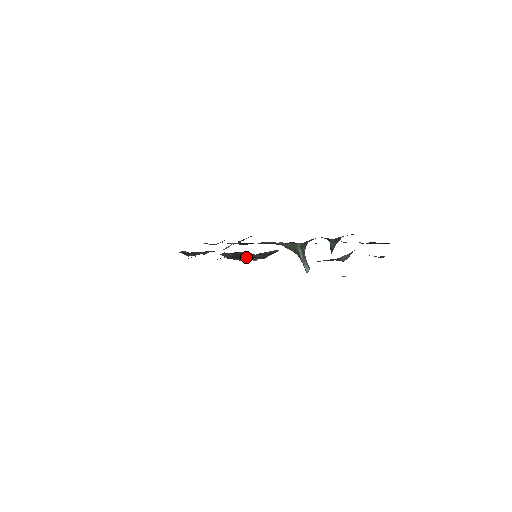
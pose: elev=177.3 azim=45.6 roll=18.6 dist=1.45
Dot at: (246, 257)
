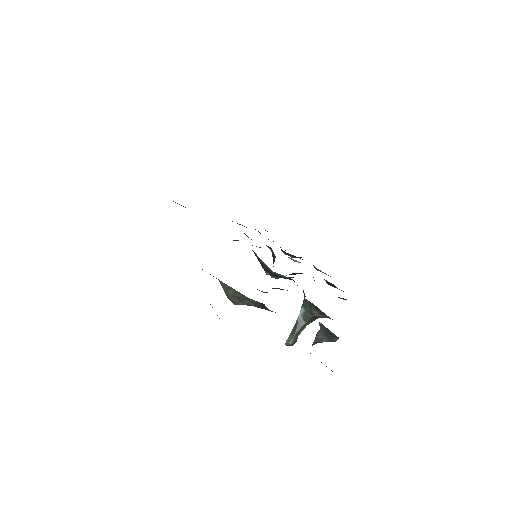
Dot at: occluded
